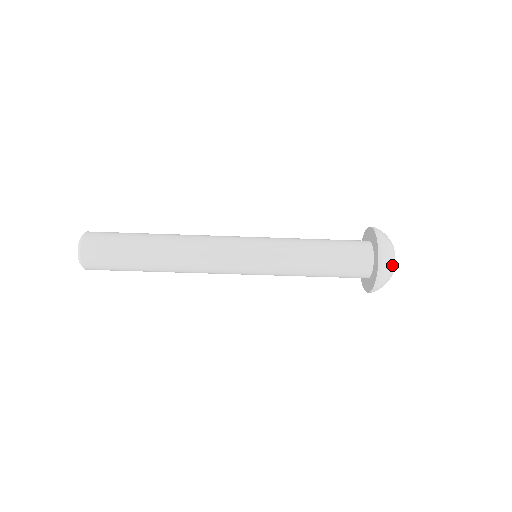
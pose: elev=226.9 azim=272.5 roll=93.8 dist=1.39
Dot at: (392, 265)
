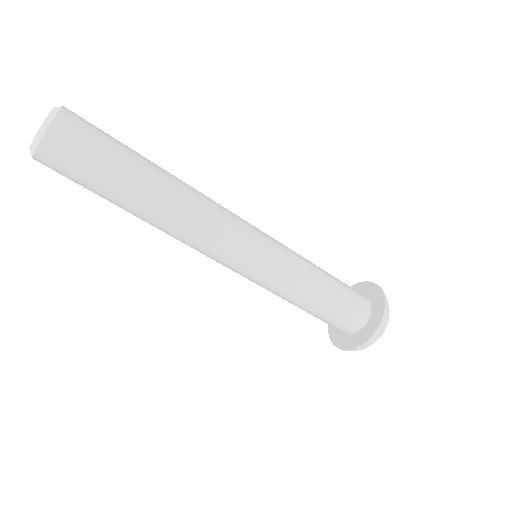
Dot at: (385, 328)
